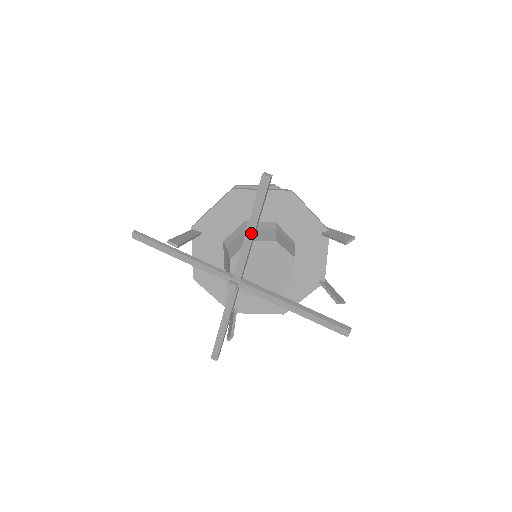
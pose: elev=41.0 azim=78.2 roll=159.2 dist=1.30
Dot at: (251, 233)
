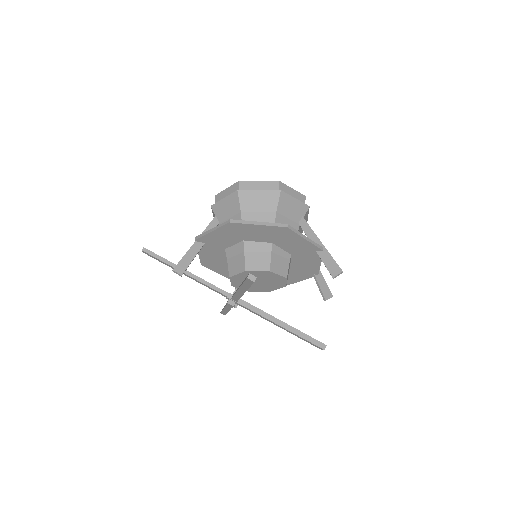
Dot at: (242, 292)
